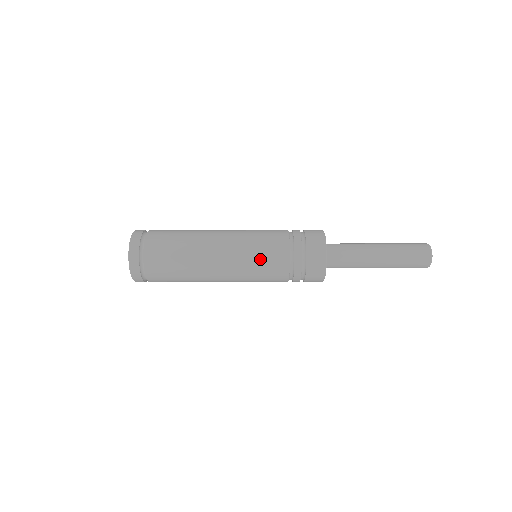
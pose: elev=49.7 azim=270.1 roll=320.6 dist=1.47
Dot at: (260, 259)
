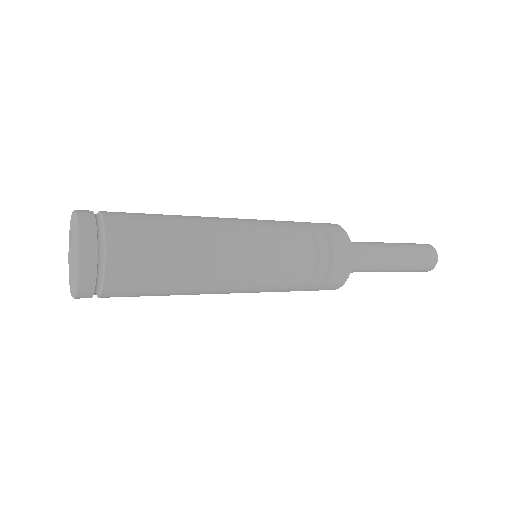
Dot at: (271, 287)
